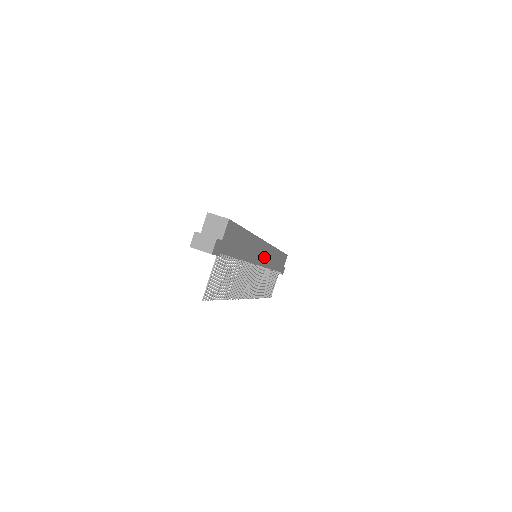
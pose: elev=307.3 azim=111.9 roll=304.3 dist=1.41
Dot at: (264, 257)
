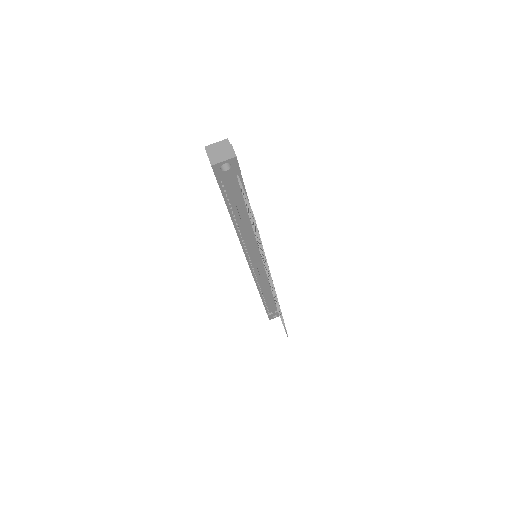
Dot at: occluded
